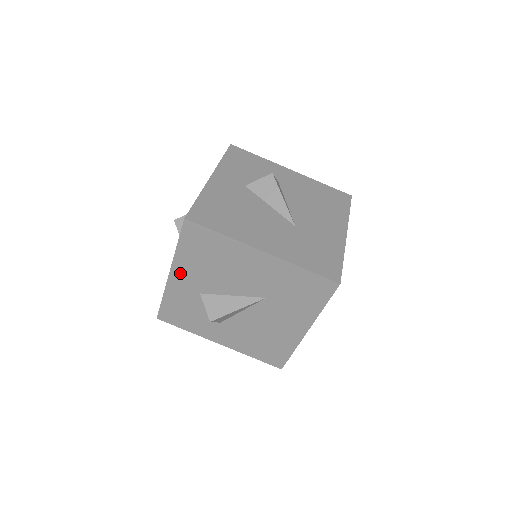
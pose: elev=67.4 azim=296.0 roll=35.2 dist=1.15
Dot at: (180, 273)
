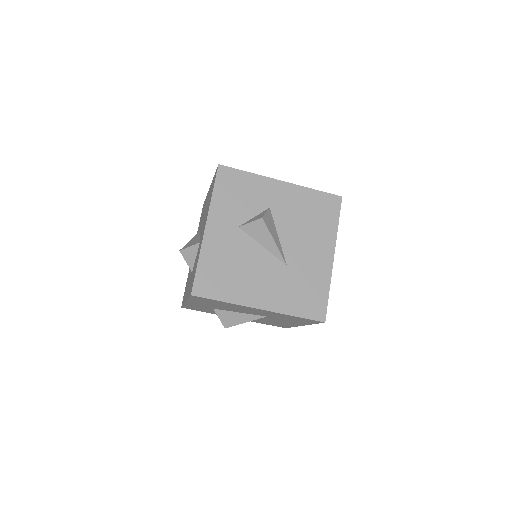
Dot at: (194, 303)
